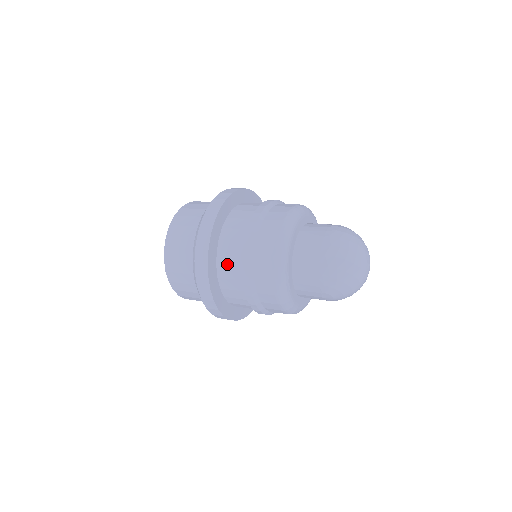
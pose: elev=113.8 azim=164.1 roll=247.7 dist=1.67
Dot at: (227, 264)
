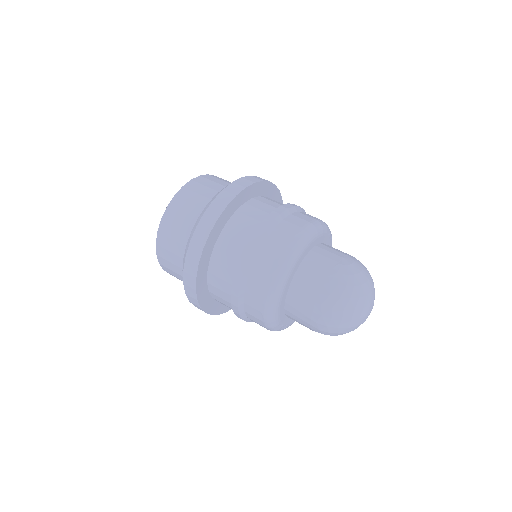
Dot at: (221, 302)
